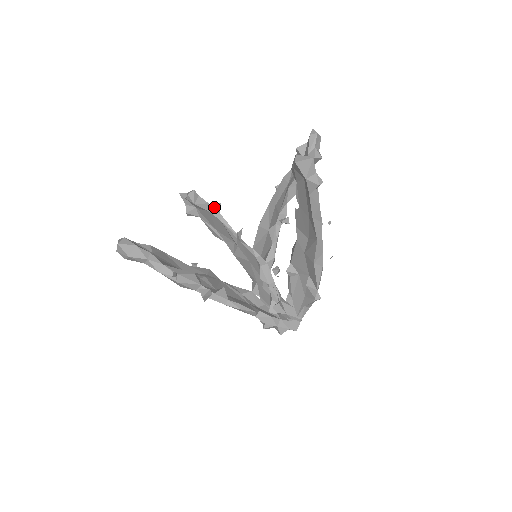
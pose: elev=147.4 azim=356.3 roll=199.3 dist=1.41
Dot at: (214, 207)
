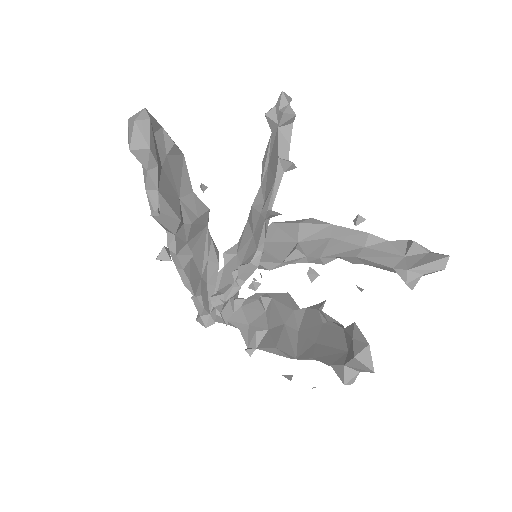
Dot at: (287, 162)
